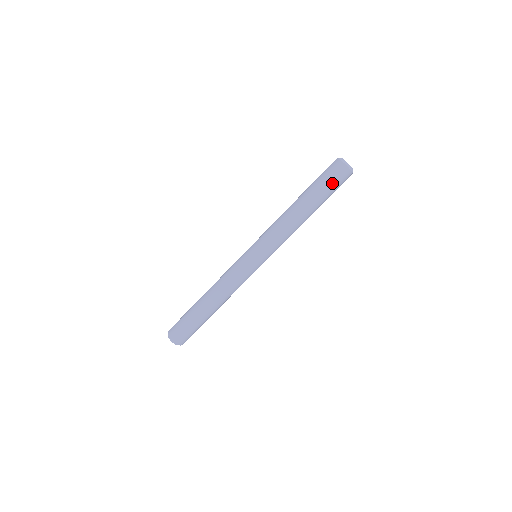
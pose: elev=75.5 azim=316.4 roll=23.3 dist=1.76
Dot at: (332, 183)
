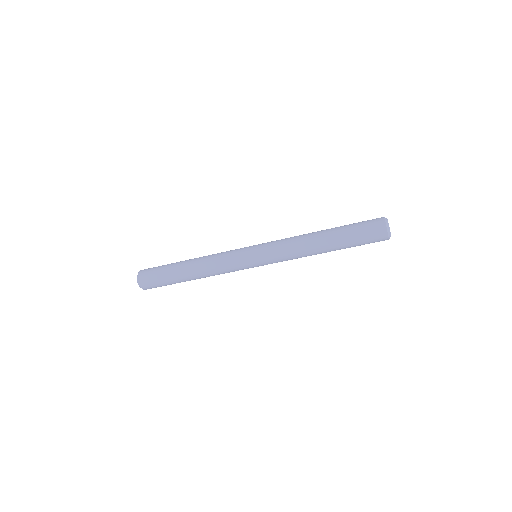
Dot at: (363, 235)
